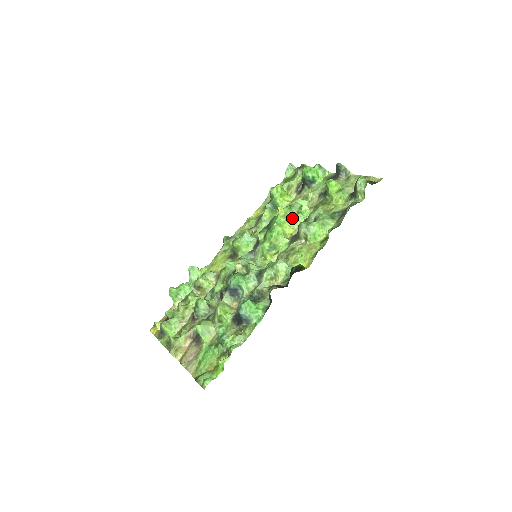
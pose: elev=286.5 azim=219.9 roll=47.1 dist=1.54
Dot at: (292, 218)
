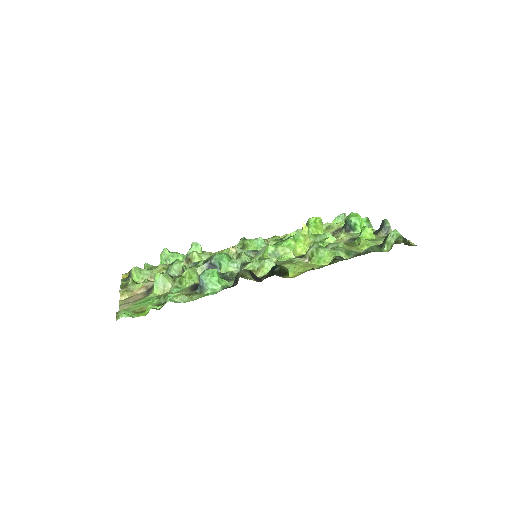
Dot at: (312, 243)
